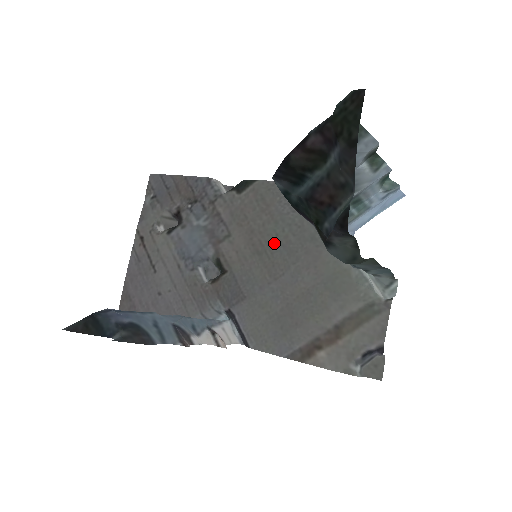
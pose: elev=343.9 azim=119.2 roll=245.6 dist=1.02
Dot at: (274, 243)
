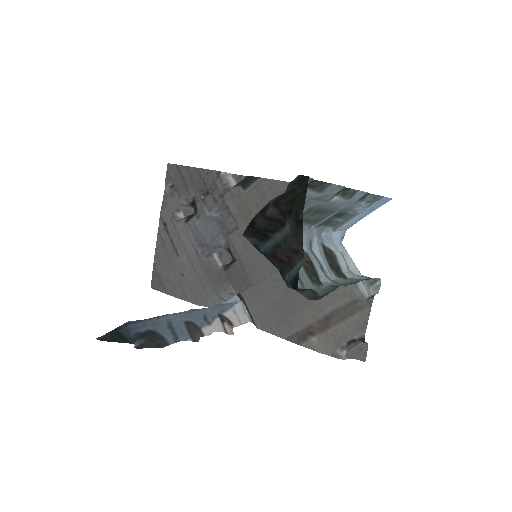
Dot at: occluded
